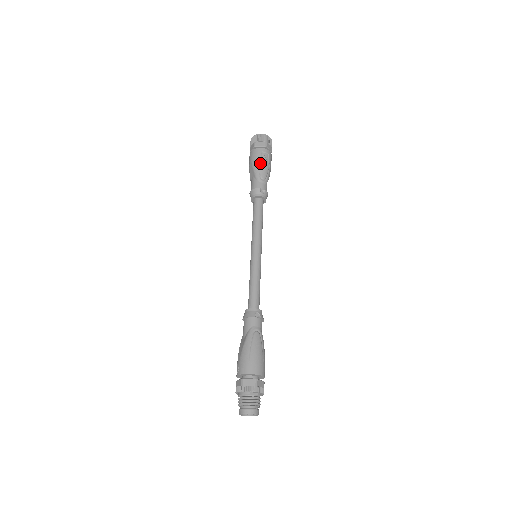
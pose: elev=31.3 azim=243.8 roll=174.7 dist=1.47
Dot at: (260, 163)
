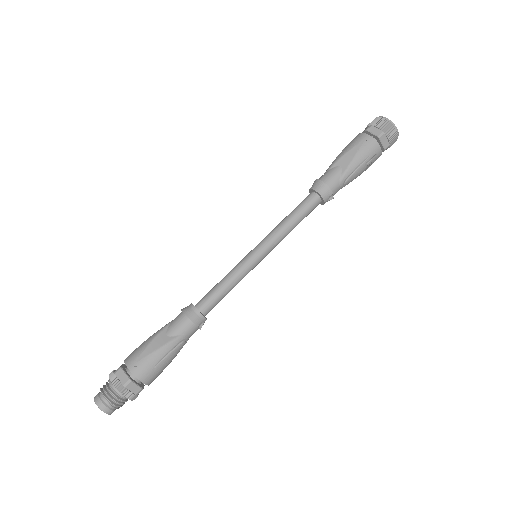
Dot at: (362, 165)
